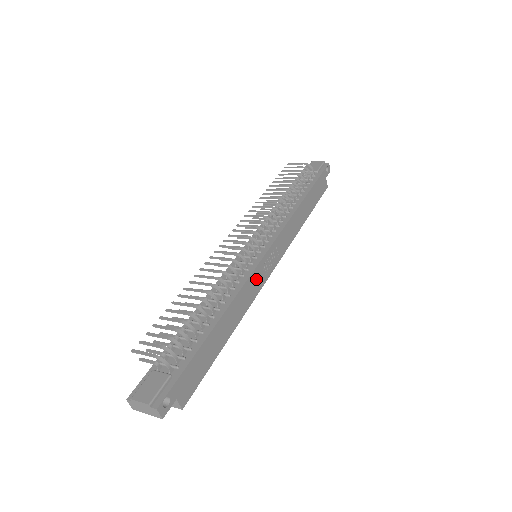
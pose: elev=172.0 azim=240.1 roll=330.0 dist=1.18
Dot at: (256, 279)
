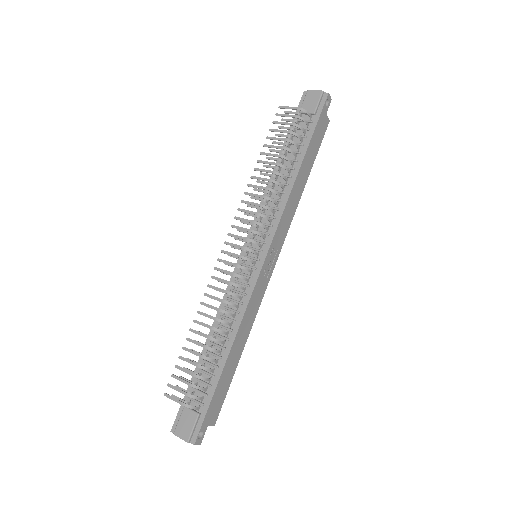
Dot at: (258, 290)
